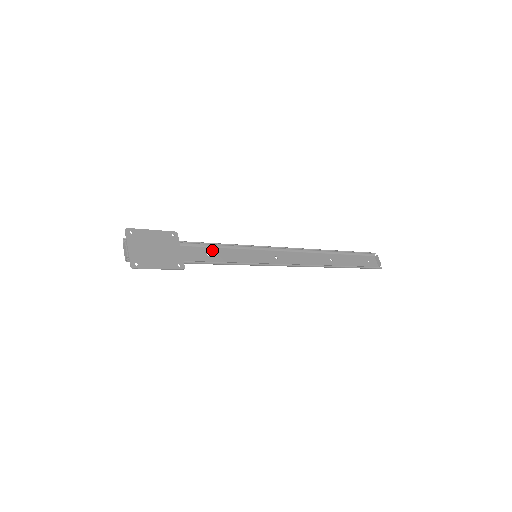
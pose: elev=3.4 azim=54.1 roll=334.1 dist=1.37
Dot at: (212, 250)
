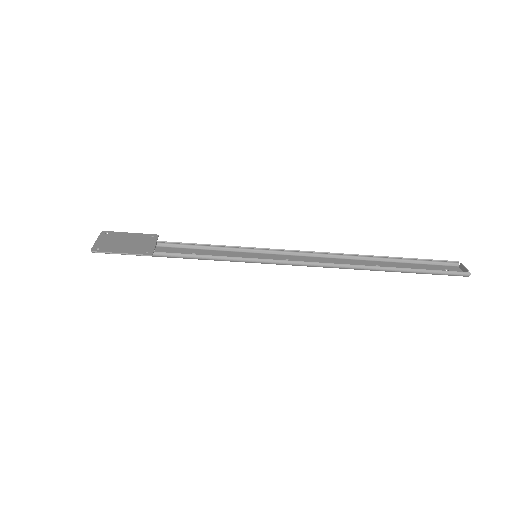
Dot at: (199, 251)
